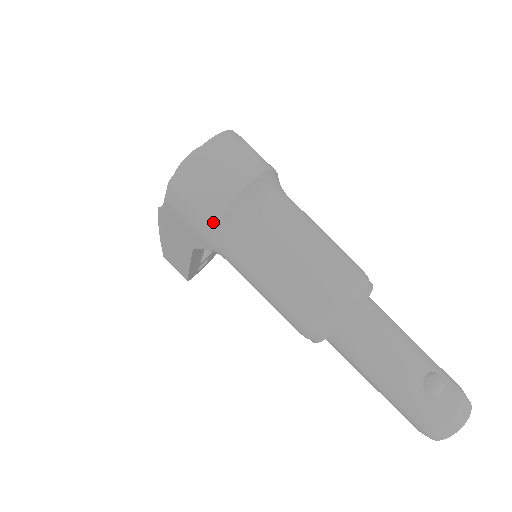
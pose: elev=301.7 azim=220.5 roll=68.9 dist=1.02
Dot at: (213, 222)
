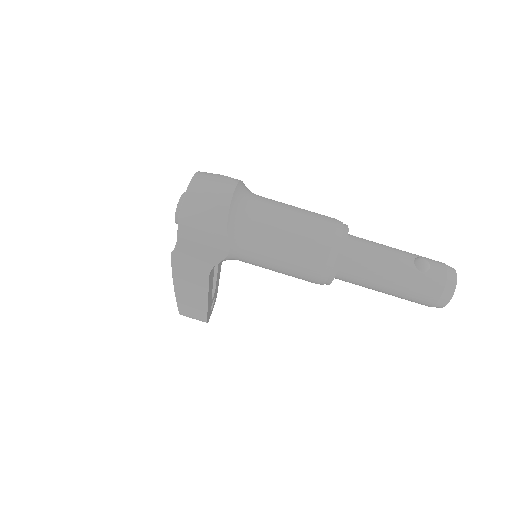
Dot at: (222, 229)
